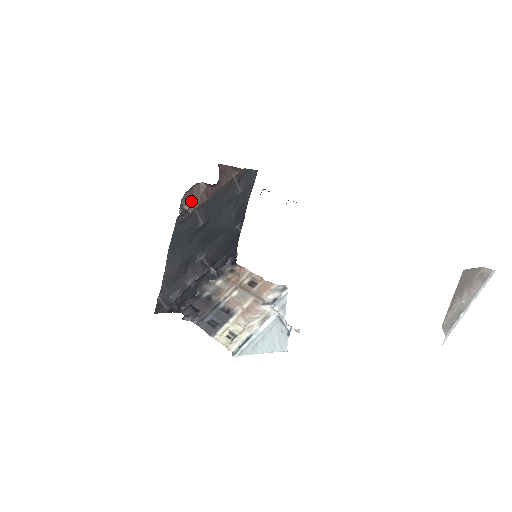
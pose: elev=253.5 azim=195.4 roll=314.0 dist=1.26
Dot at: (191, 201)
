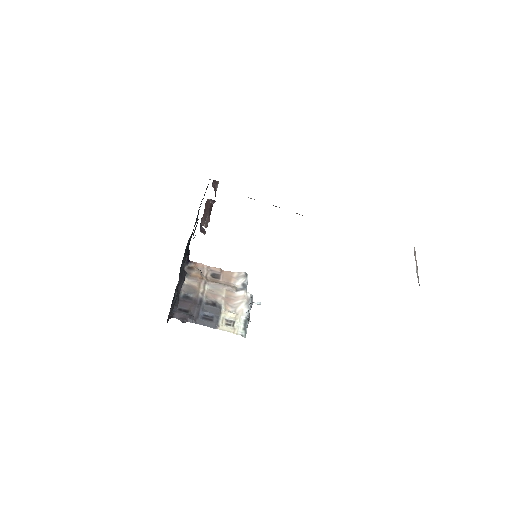
Dot at: (206, 217)
